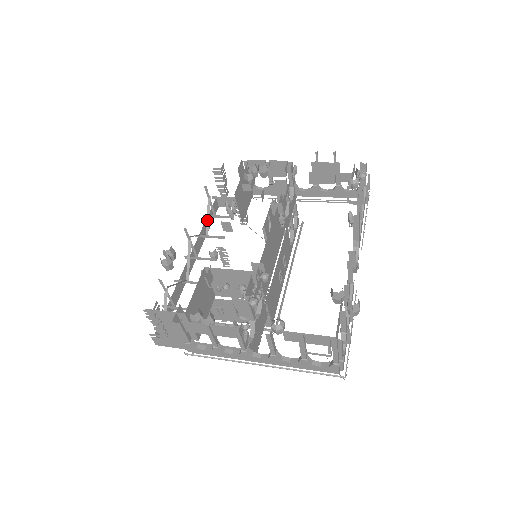
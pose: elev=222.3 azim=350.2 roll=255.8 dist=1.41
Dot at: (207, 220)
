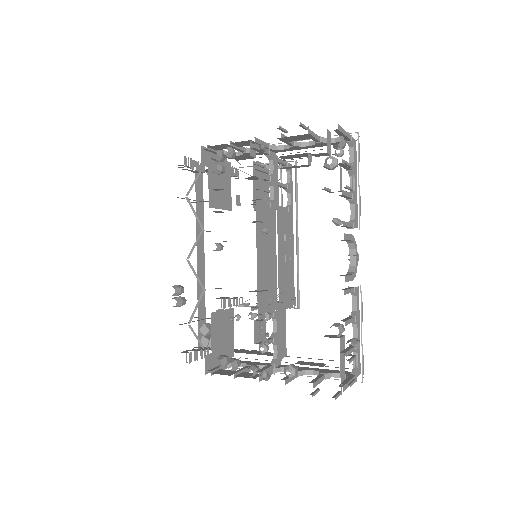
Dot at: (196, 218)
